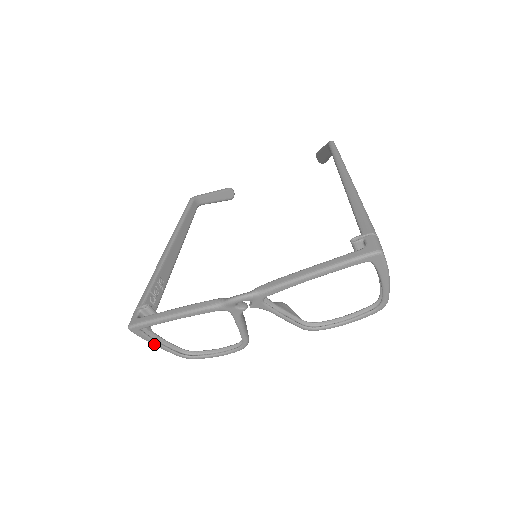
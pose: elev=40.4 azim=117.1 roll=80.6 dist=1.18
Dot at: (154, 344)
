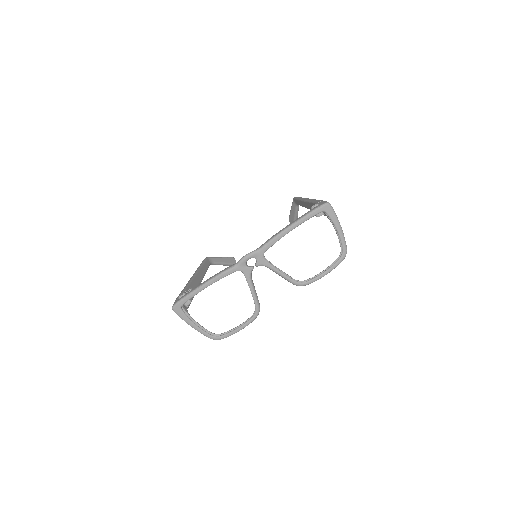
Dot at: (191, 325)
